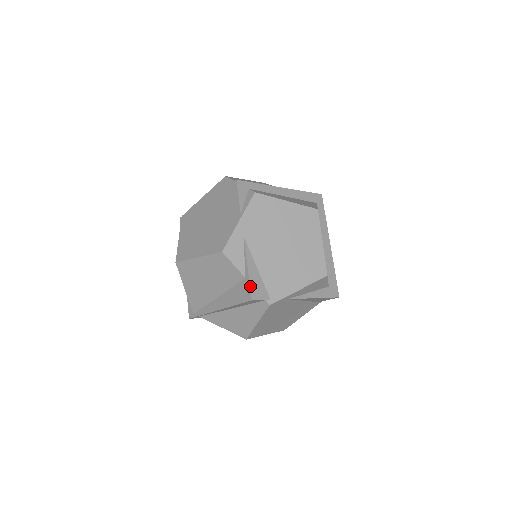
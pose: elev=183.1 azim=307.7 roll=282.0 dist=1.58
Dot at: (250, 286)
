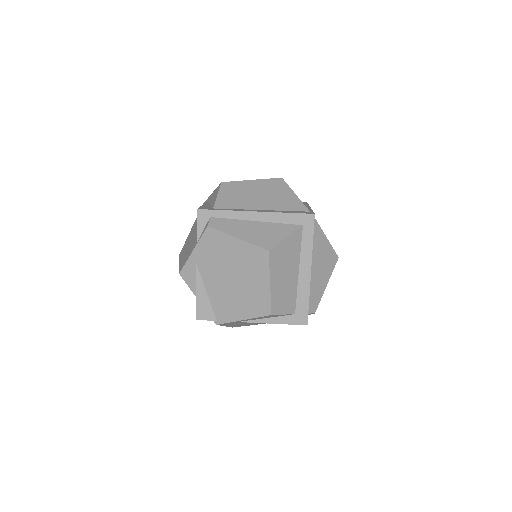
Dot at: (196, 308)
